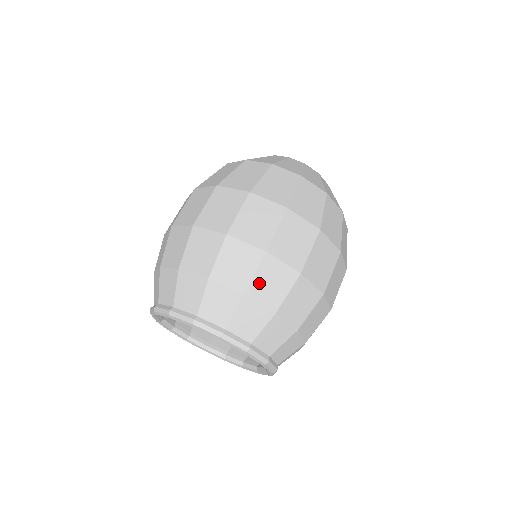
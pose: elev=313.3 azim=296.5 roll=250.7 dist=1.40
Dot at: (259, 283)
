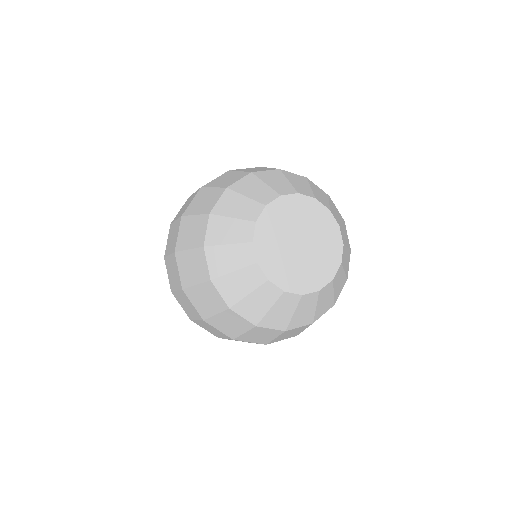
Dot at: occluded
